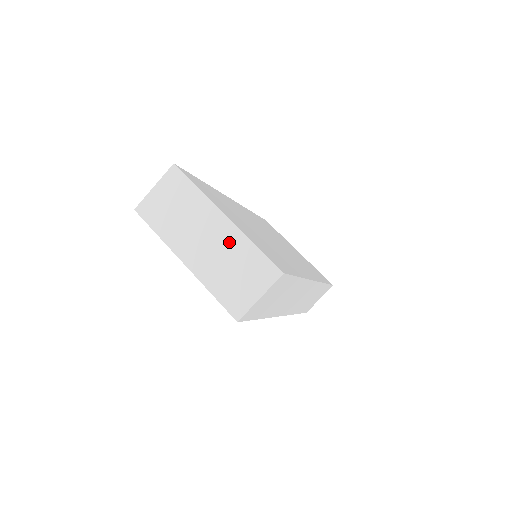
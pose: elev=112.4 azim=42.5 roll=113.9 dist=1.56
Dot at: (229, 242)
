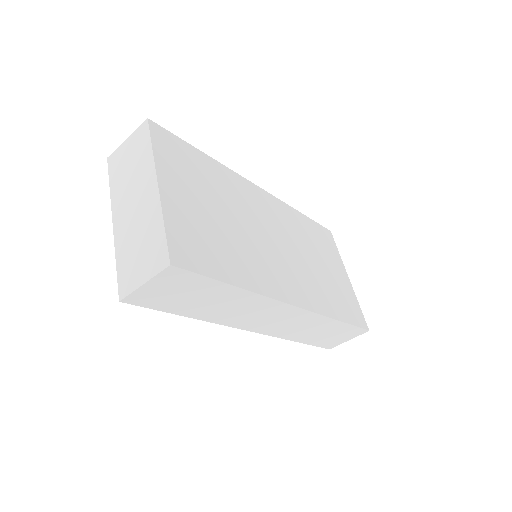
Dot at: (148, 213)
